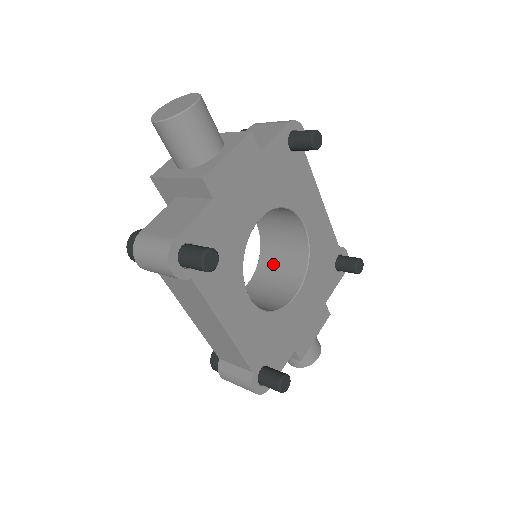
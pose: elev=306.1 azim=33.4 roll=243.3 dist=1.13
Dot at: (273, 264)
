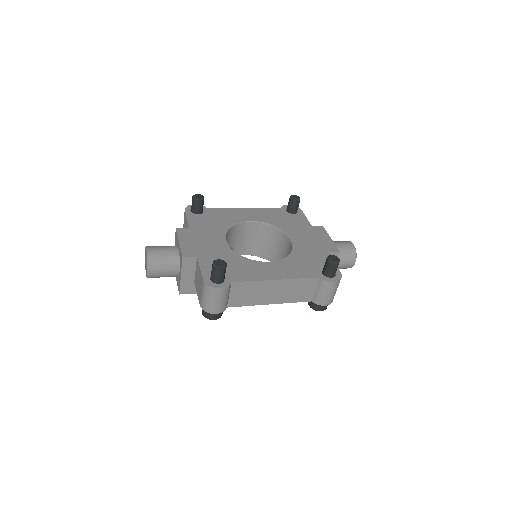
Dot at: (274, 252)
